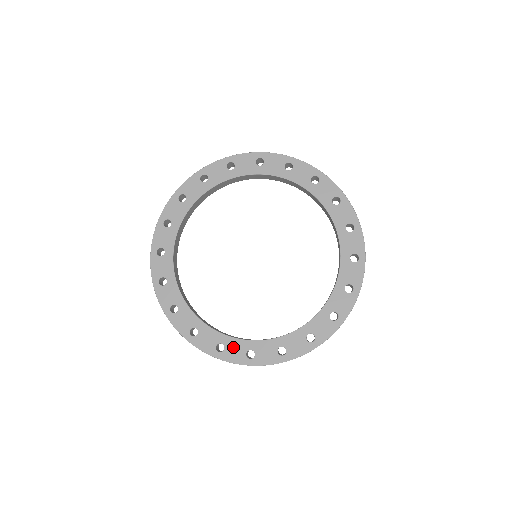
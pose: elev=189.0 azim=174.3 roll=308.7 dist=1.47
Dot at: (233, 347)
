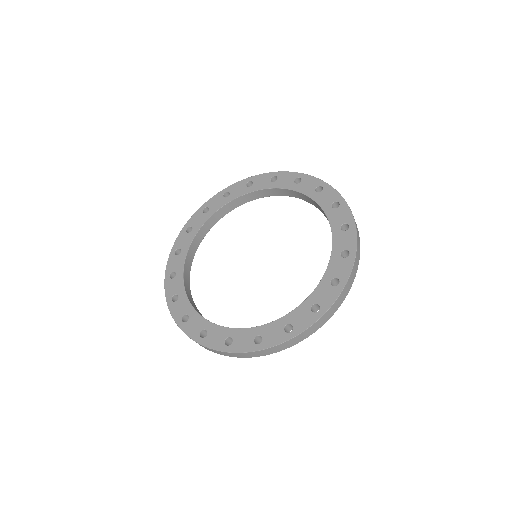
Dot at: (194, 322)
